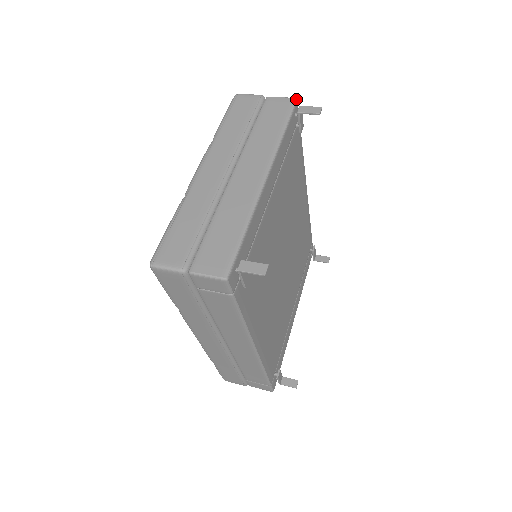
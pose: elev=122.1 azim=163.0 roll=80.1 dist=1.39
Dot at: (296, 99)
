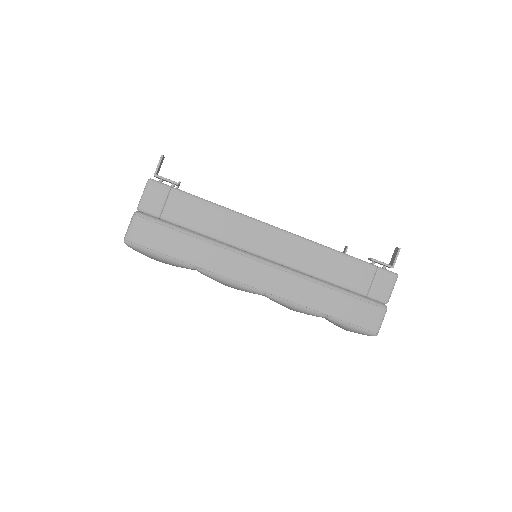
Dot at: occluded
